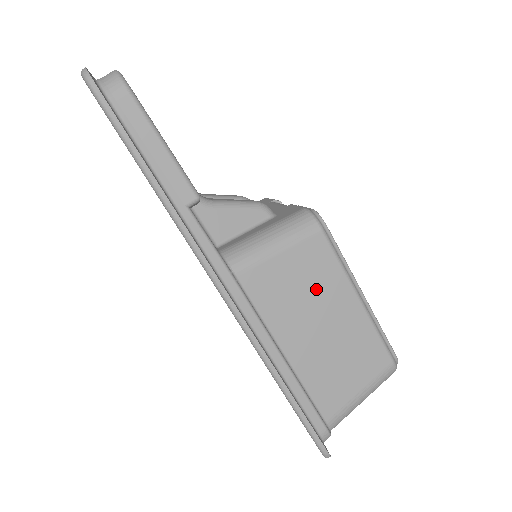
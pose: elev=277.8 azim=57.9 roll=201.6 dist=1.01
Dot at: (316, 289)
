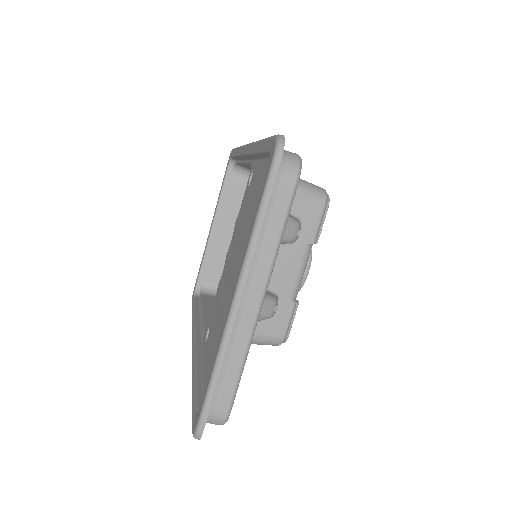
Dot at: occluded
